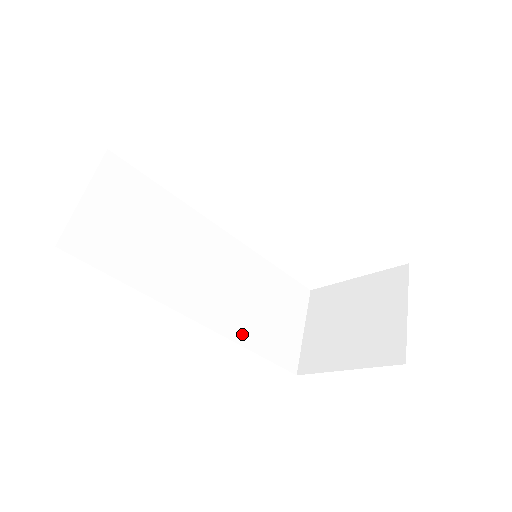
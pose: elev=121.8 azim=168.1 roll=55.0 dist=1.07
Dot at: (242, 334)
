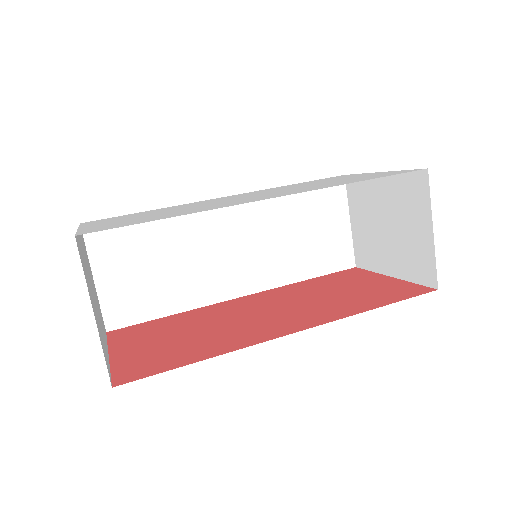
Dot at: (288, 274)
